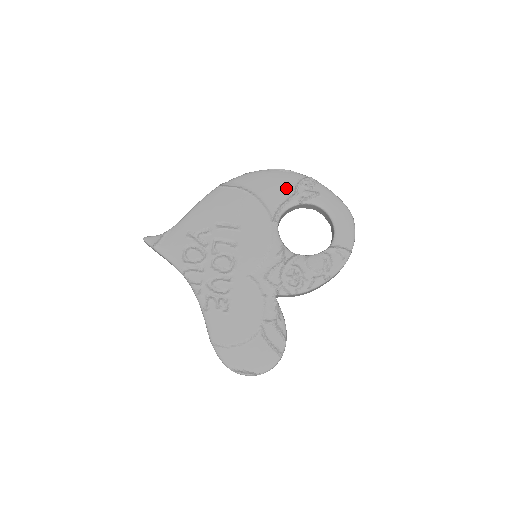
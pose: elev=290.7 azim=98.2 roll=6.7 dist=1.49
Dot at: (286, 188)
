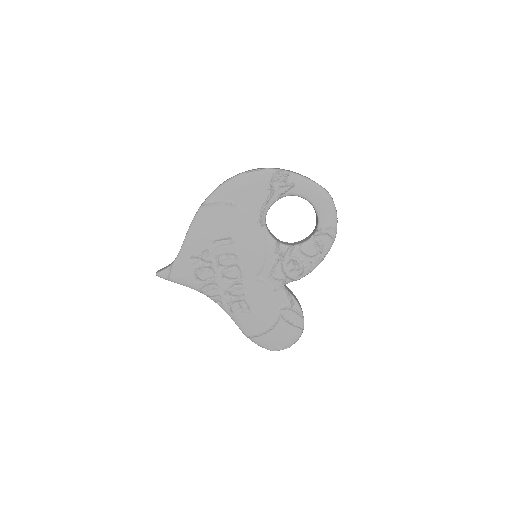
Dot at: (262, 188)
